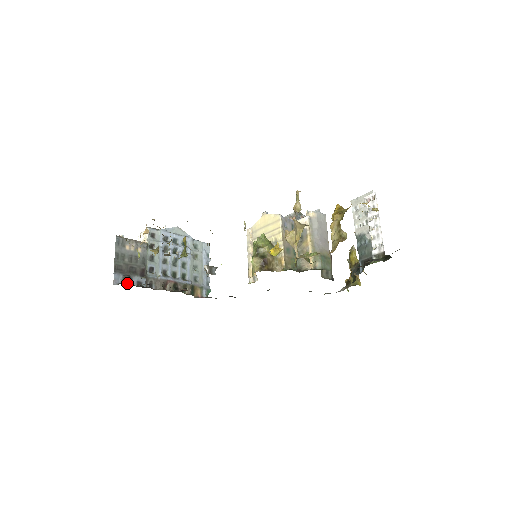
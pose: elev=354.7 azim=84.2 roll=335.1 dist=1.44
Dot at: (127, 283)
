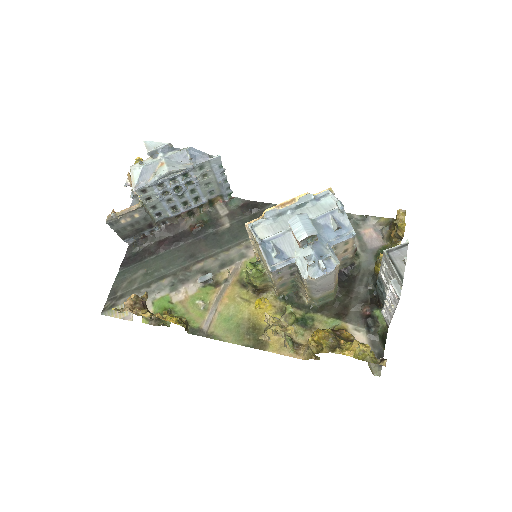
Dot at: (139, 245)
